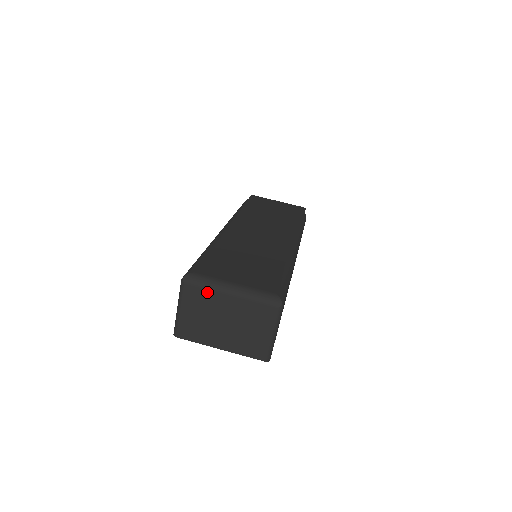
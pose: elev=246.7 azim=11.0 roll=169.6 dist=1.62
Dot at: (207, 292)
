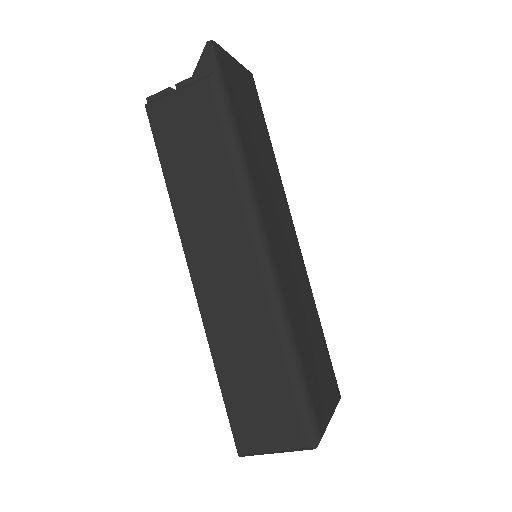
Dot at: occluded
